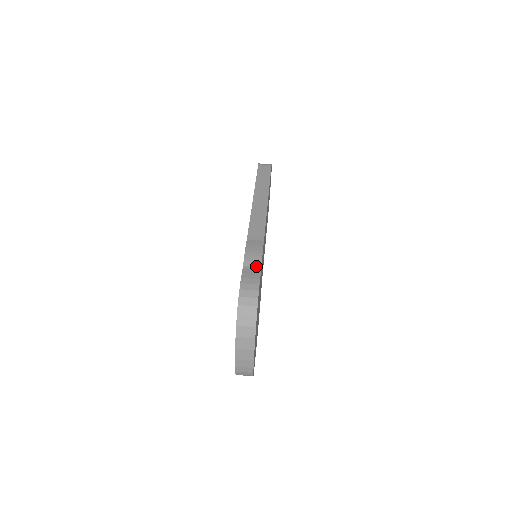
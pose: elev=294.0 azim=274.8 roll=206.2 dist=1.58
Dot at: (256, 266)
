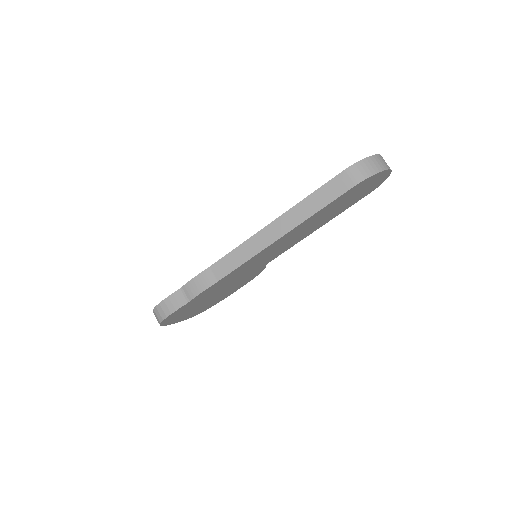
Dot at: (188, 297)
